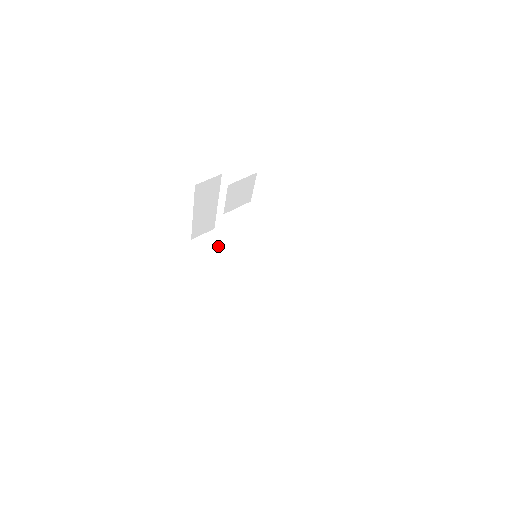
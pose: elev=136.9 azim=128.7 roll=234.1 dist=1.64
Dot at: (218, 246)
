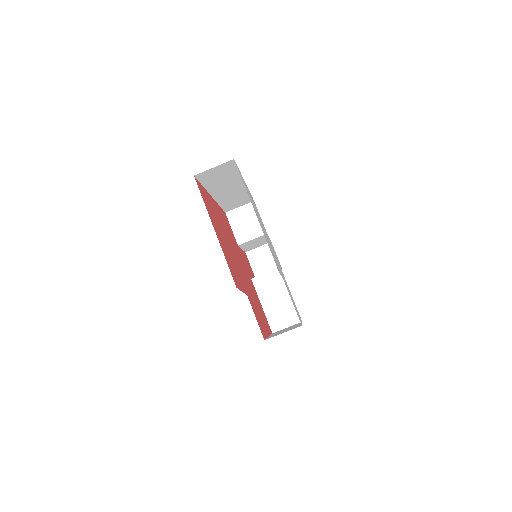
Dot at: (226, 174)
